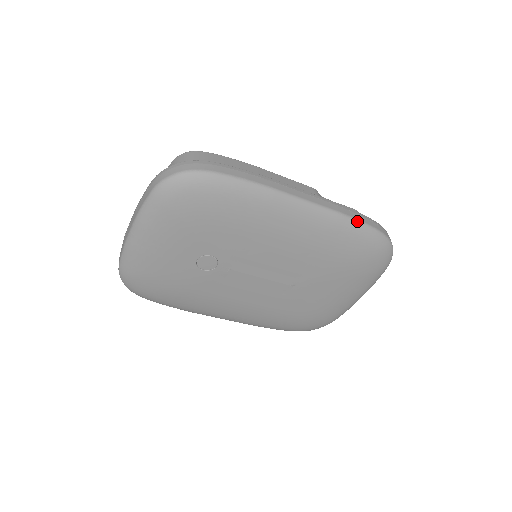
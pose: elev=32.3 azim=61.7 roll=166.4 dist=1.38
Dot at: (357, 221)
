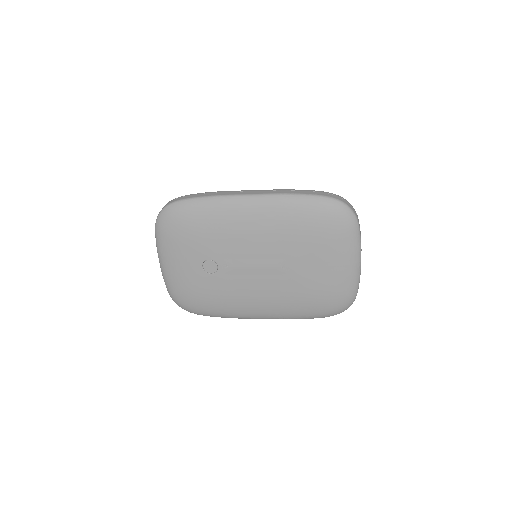
Dot at: (297, 195)
